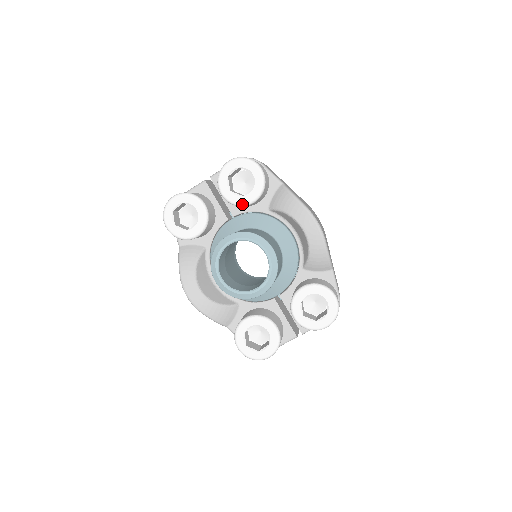
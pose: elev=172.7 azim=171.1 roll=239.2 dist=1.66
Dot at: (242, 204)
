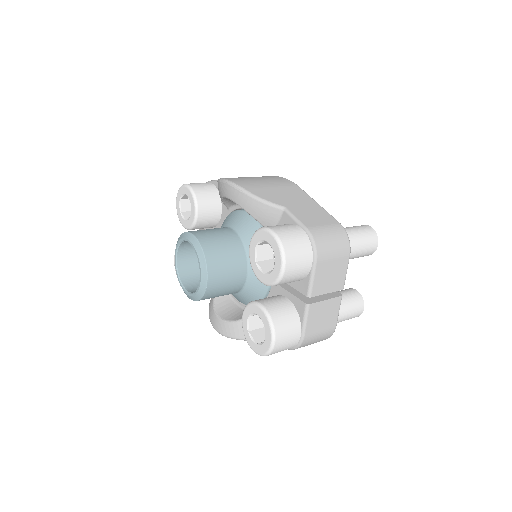
Dot at: (193, 222)
